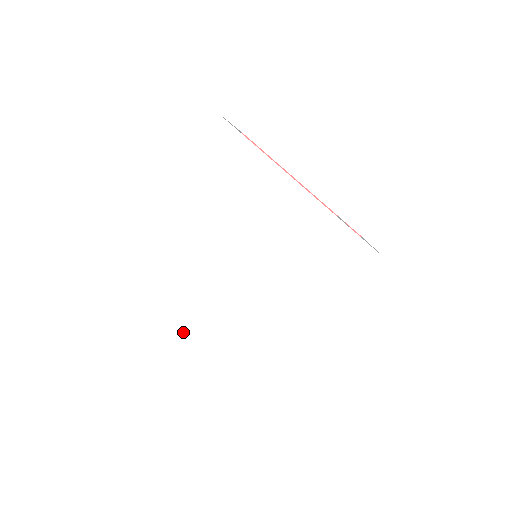
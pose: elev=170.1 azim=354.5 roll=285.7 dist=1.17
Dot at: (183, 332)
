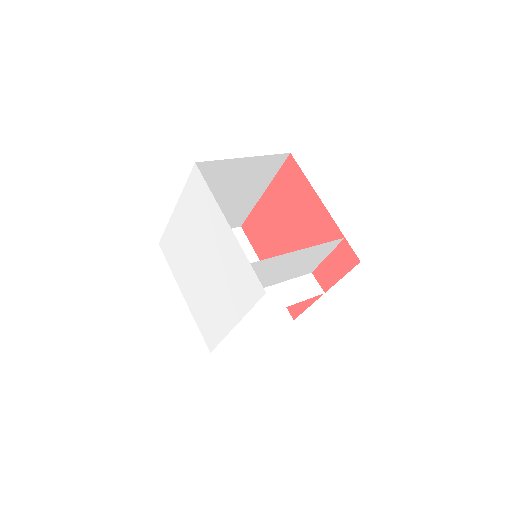
Dot at: (187, 293)
